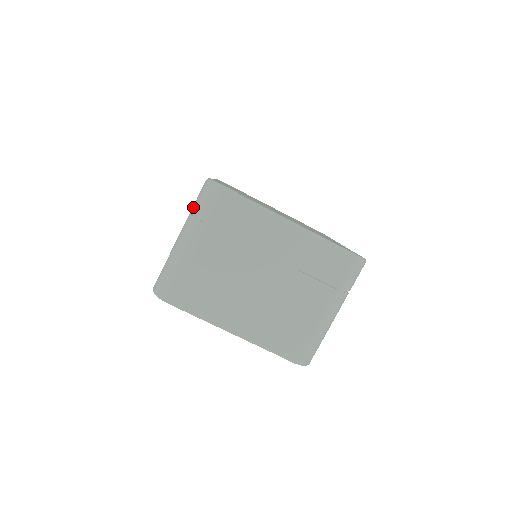
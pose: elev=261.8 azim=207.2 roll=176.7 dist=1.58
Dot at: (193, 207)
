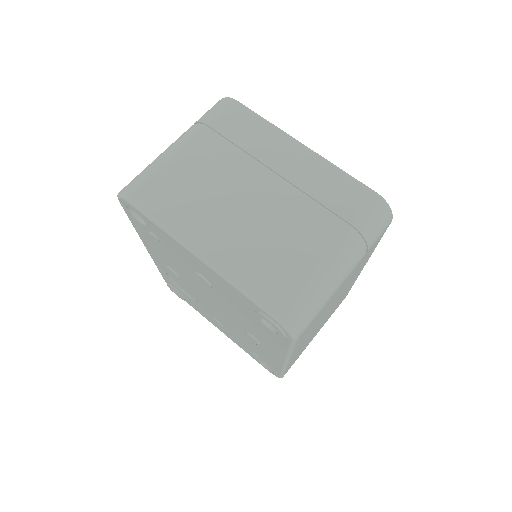
Dot at: occluded
